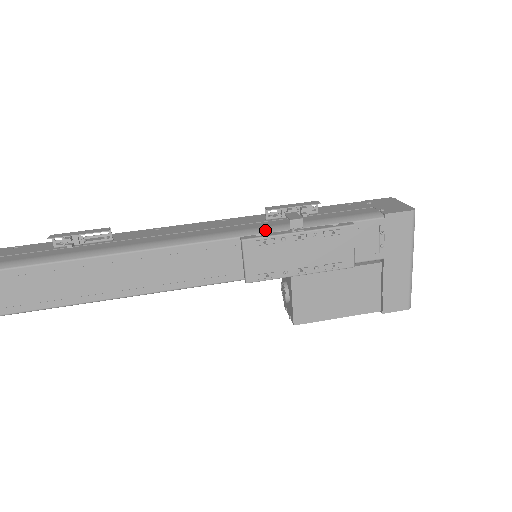
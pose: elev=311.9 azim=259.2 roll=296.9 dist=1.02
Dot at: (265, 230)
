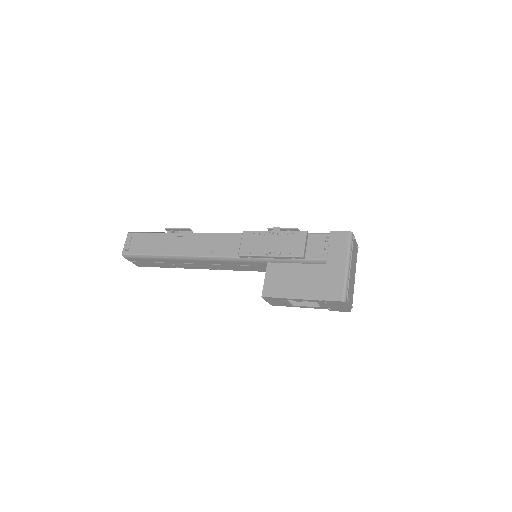
Dot at: occluded
